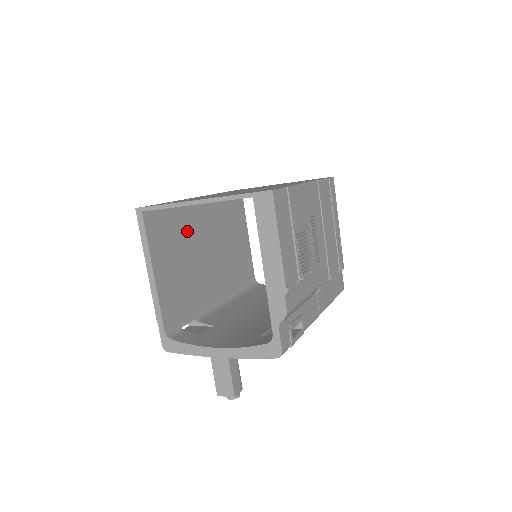
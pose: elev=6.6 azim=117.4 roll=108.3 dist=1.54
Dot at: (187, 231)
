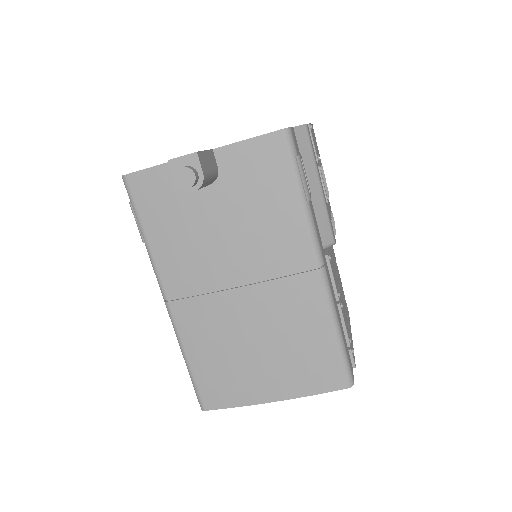
Dot at: occluded
